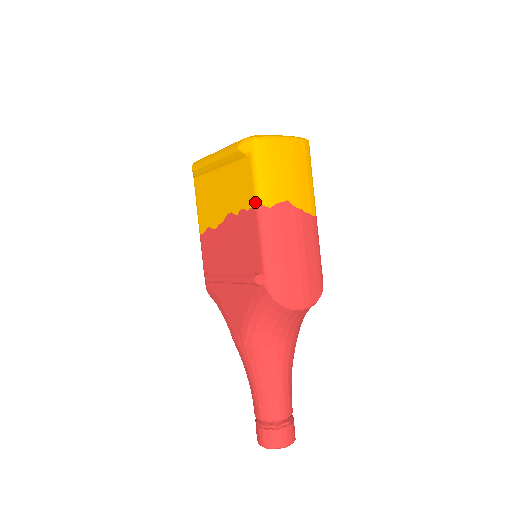
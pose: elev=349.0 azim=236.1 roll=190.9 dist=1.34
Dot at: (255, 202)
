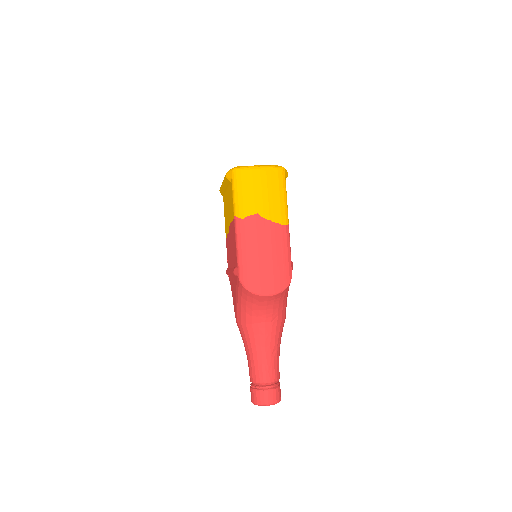
Dot at: (234, 215)
